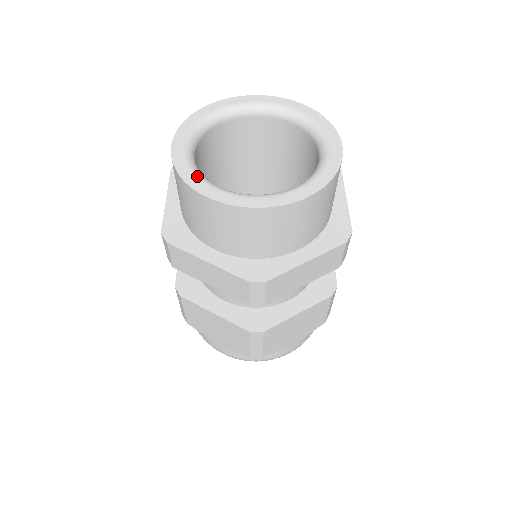
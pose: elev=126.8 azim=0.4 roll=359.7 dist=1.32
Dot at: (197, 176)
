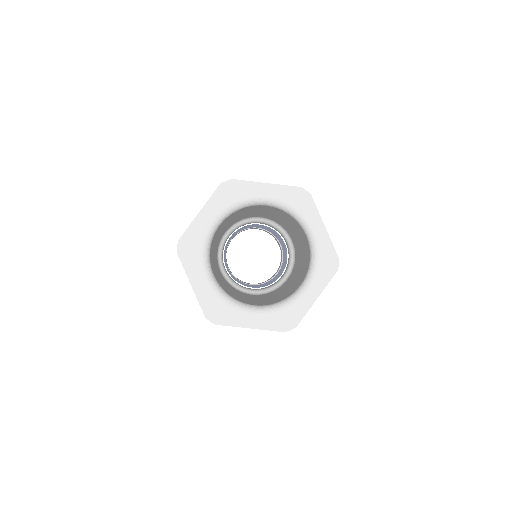
Dot at: (233, 307)
